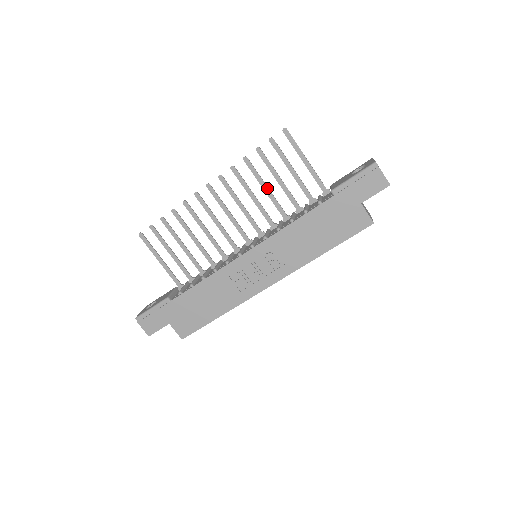
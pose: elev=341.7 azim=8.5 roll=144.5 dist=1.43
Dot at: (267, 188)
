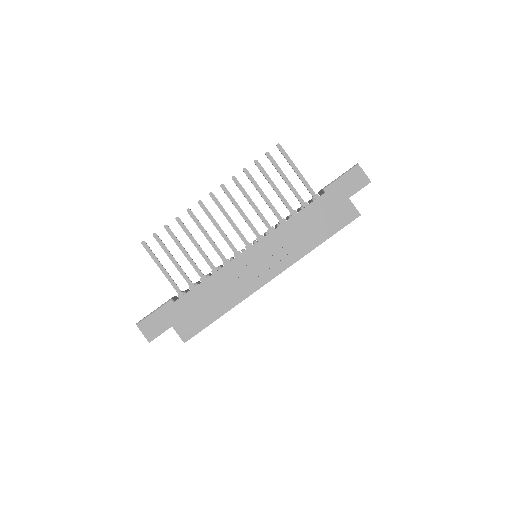
Dot at: (264, 195)
